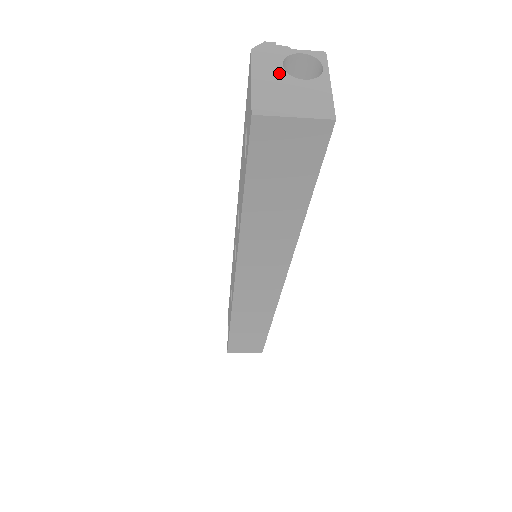
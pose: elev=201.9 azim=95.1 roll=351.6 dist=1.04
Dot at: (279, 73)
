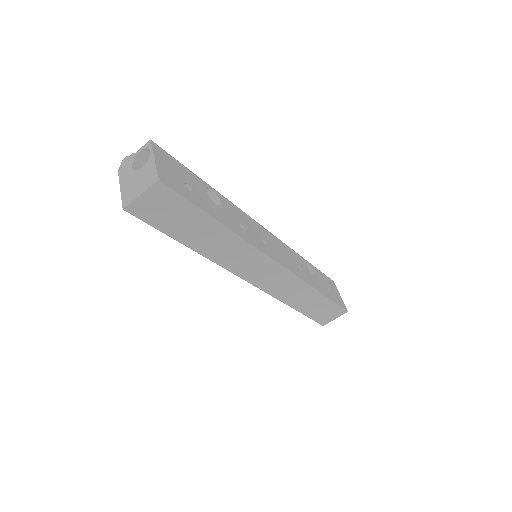
Dot at: (131, 174)
